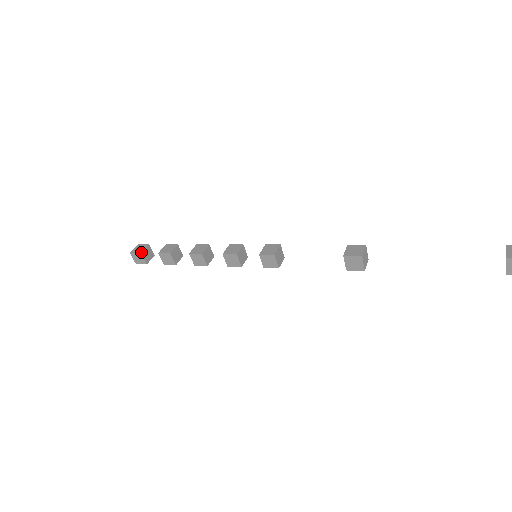
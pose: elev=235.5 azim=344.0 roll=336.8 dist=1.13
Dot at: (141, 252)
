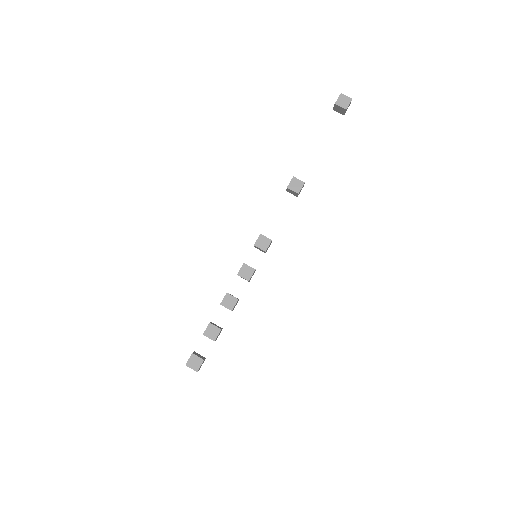
Dot at: (192, 353)
